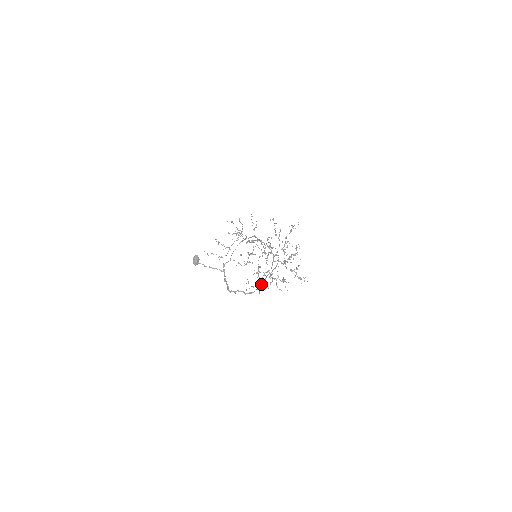
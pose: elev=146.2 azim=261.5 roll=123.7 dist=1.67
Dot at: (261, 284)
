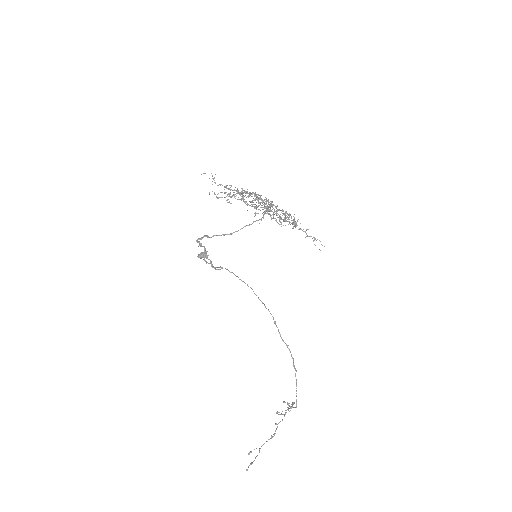
Dot at: (231, 234)
